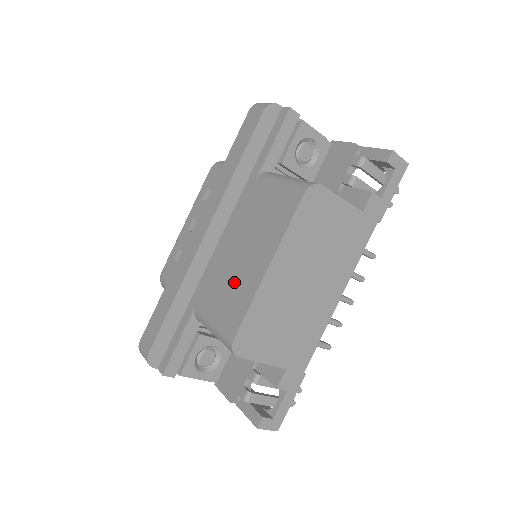
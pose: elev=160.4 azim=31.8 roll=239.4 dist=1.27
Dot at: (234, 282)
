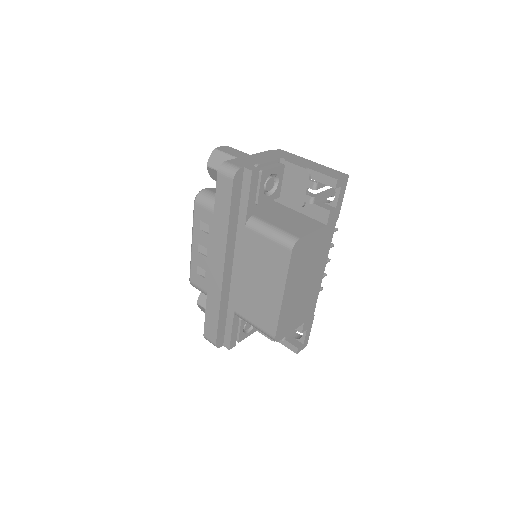
Dot at: (259, 302)
